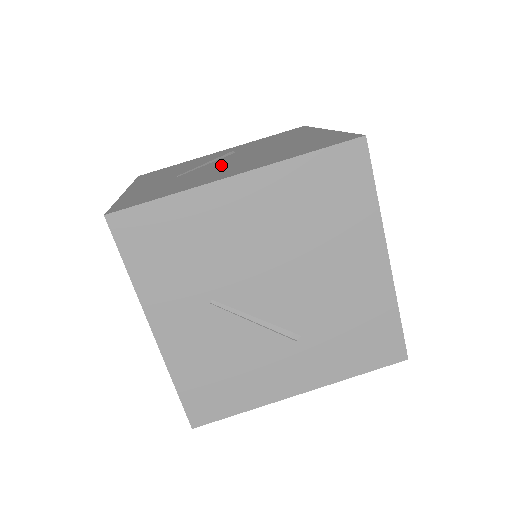
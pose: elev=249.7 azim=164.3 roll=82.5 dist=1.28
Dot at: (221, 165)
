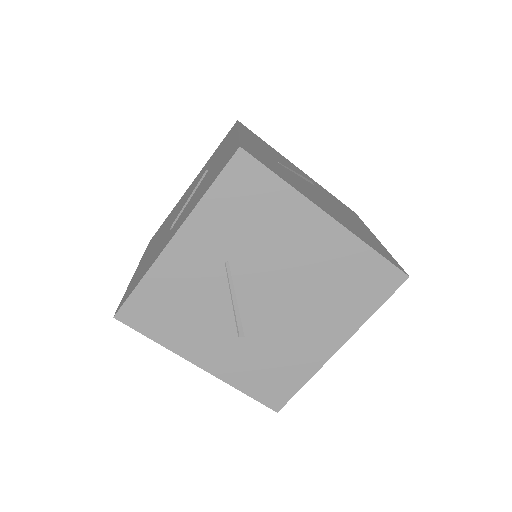
Dot at: occluded
